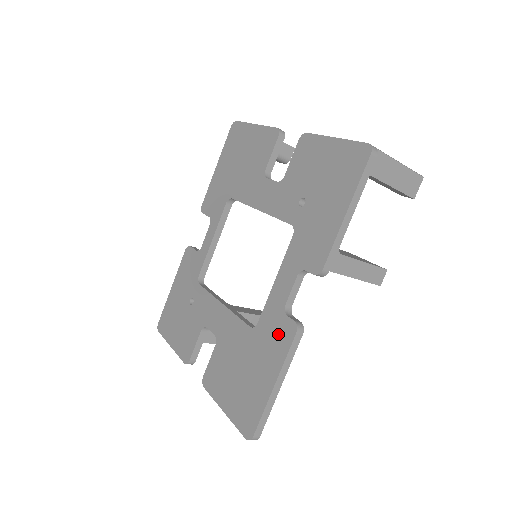
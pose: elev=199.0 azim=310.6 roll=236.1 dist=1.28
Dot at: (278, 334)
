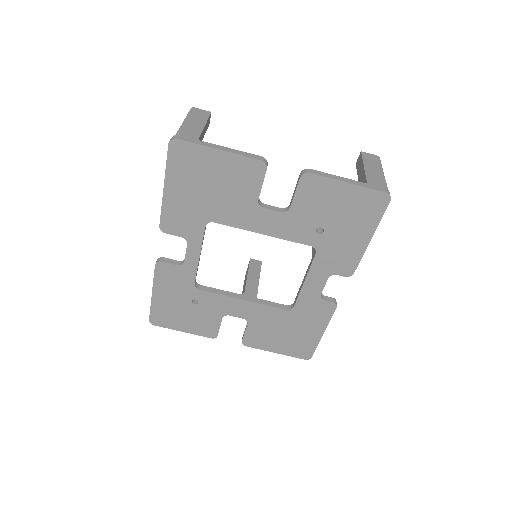
Dot at: (319, 311)
